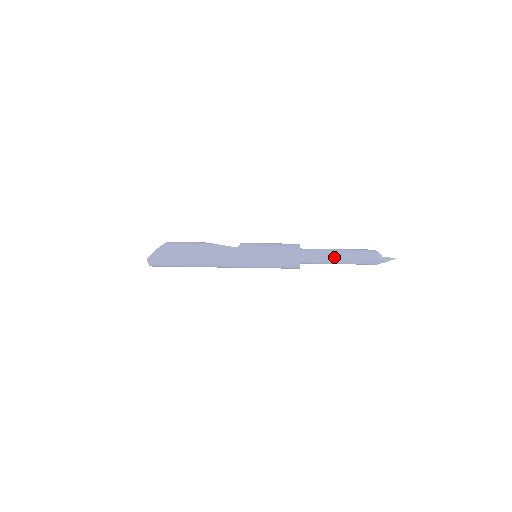
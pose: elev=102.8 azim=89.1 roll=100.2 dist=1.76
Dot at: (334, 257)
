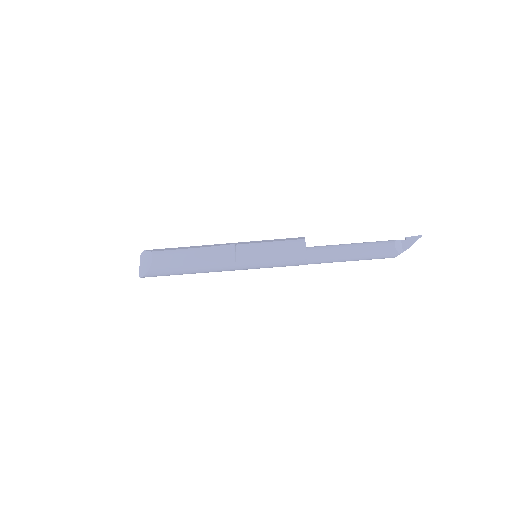
Dot at: (345, 261)
